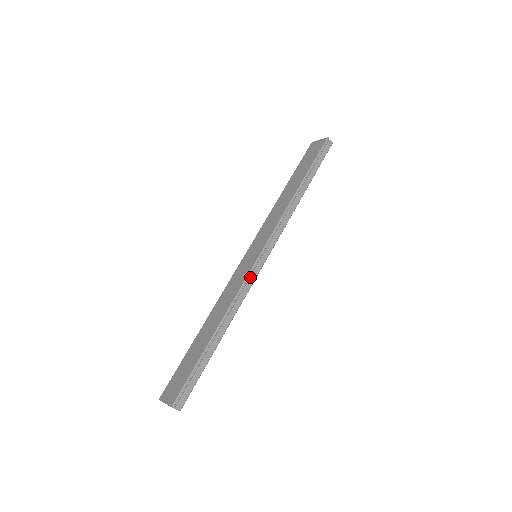
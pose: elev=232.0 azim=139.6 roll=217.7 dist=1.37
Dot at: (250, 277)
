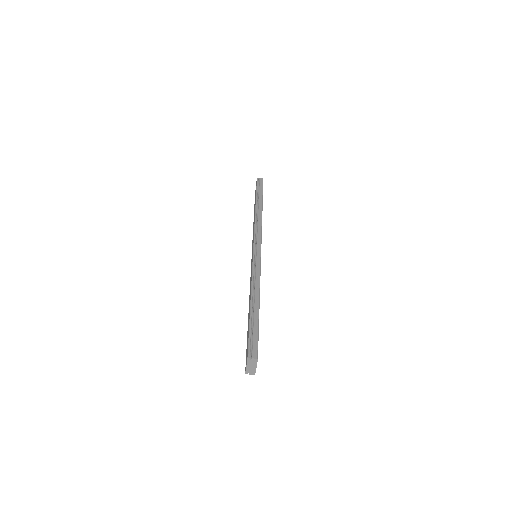
Dot at: (255, 263)
